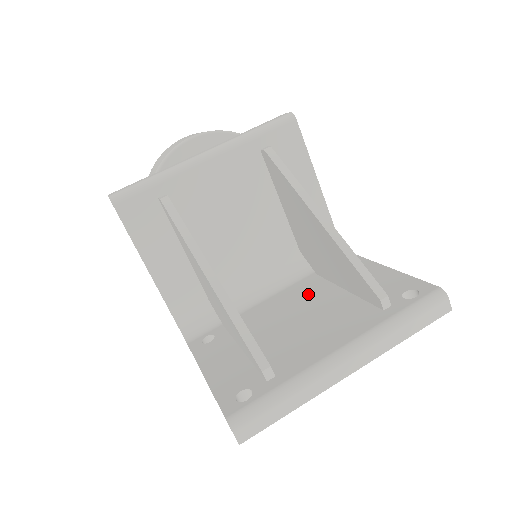
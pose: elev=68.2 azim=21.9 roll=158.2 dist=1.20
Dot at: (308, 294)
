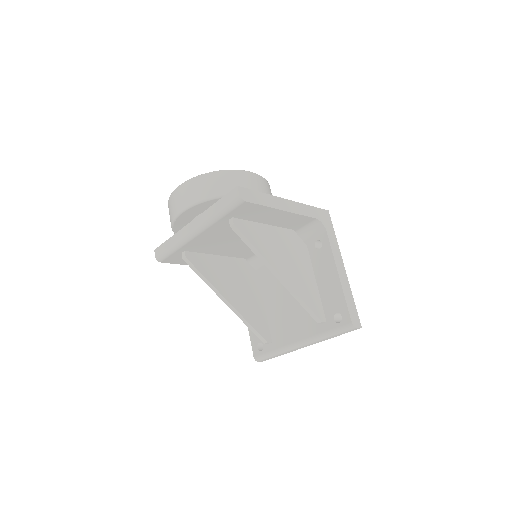
Dot at: occluded
